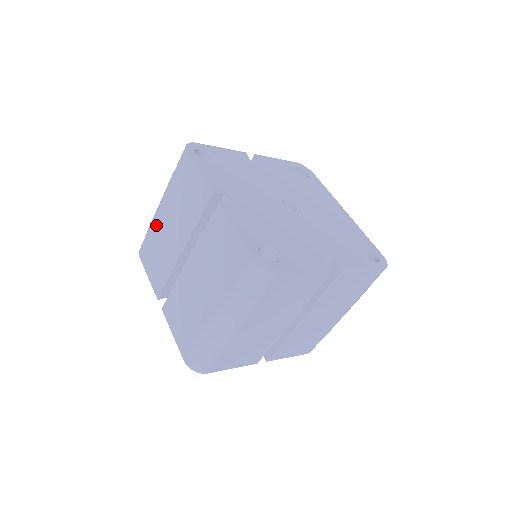
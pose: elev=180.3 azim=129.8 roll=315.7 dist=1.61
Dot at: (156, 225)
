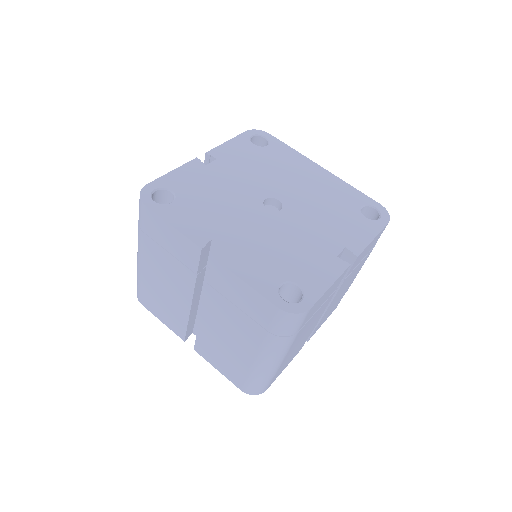
Dot at: (146, 277)
